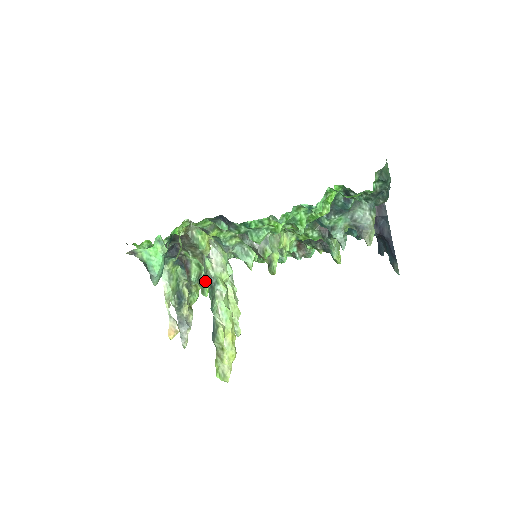
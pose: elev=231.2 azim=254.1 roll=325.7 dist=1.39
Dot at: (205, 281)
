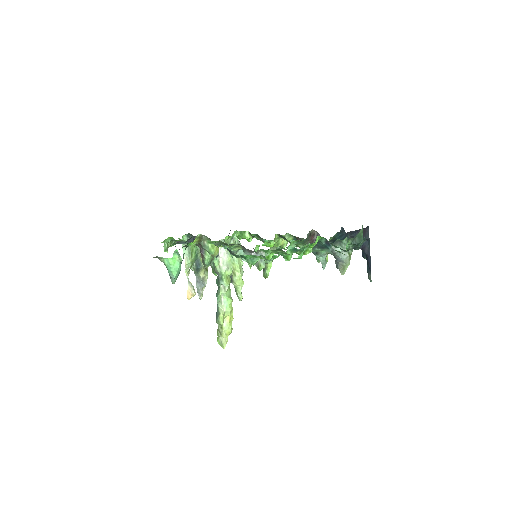
Dot at: occluded
